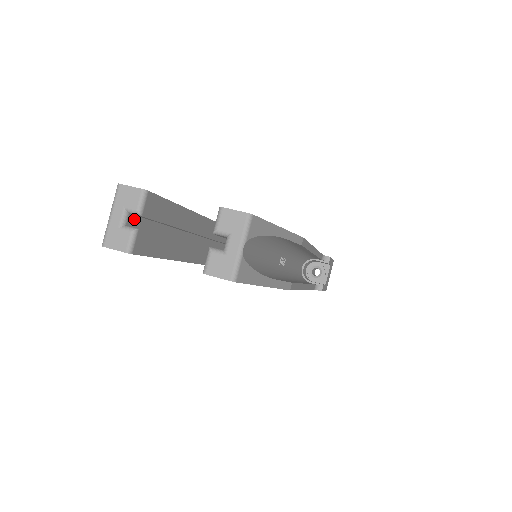
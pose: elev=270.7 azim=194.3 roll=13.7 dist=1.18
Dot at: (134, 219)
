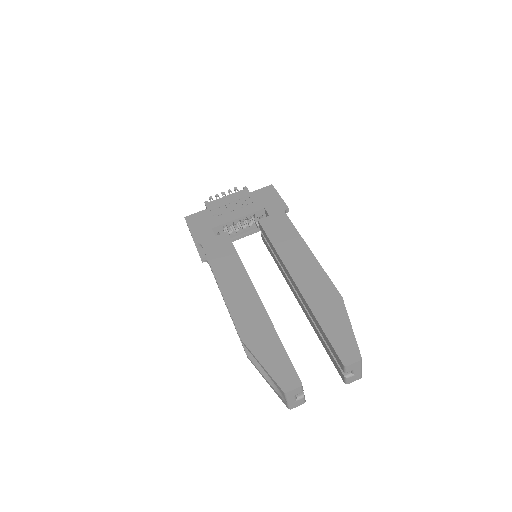
Dot at: occluded
